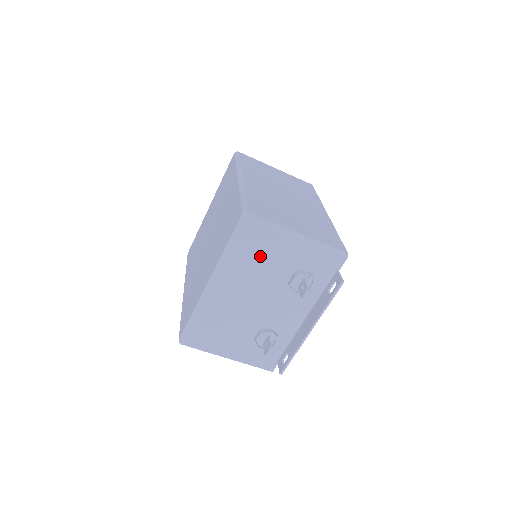
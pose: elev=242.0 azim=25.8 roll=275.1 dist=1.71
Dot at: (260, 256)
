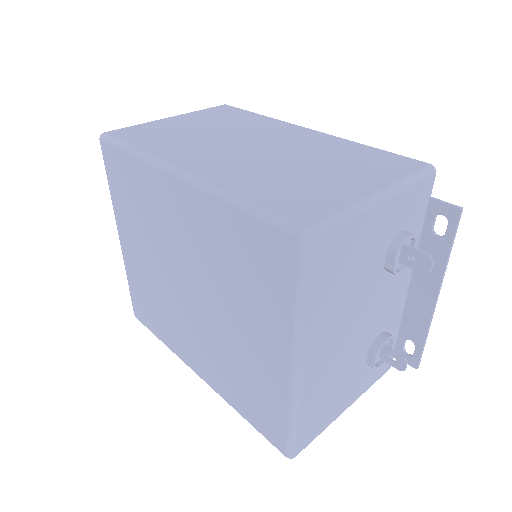
Dot at: (345, 271)
